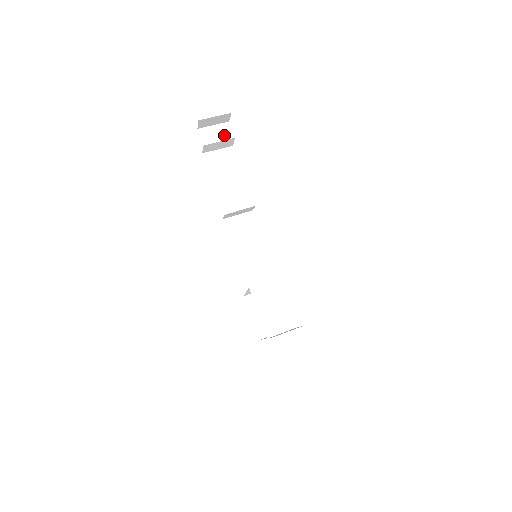
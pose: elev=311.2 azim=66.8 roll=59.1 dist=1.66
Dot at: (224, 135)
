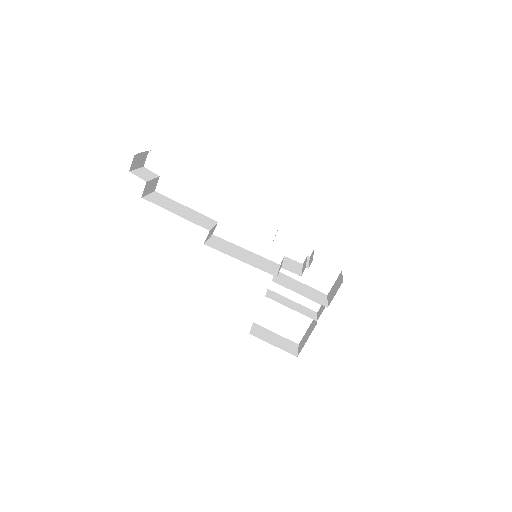
Dot at: (151, 175)
